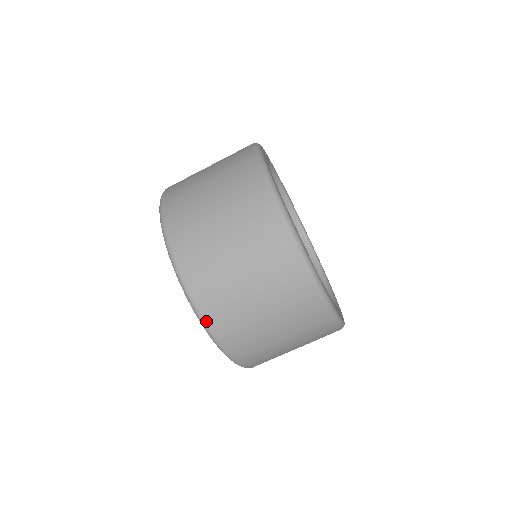
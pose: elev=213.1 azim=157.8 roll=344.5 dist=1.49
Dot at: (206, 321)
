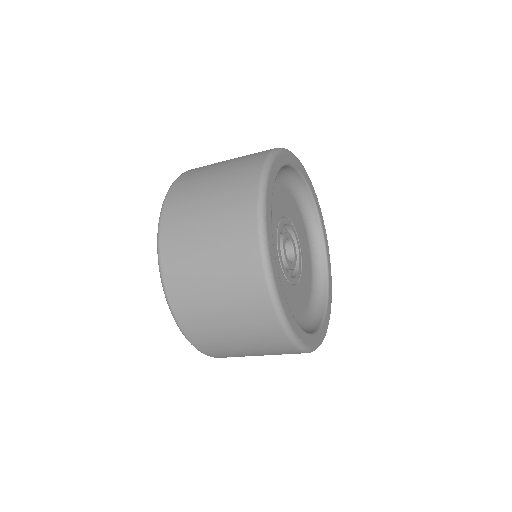
Dot at: (208, 355)
